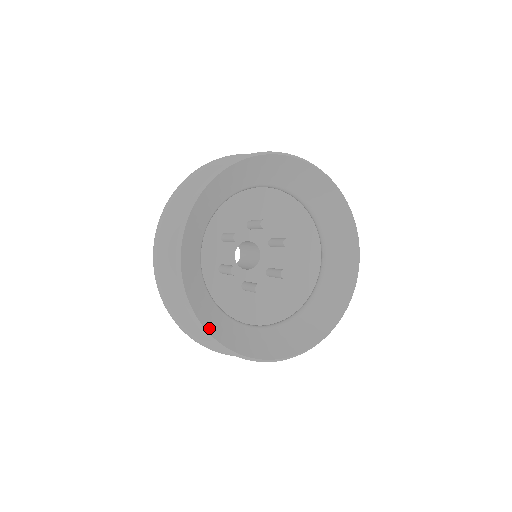
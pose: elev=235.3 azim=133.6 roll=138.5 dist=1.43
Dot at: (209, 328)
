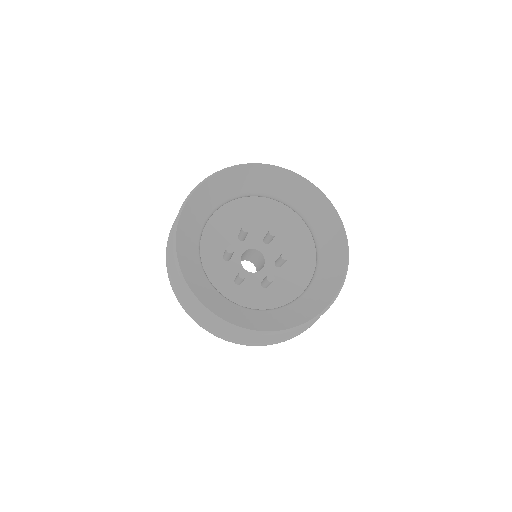
Dot at: (181, 257)
